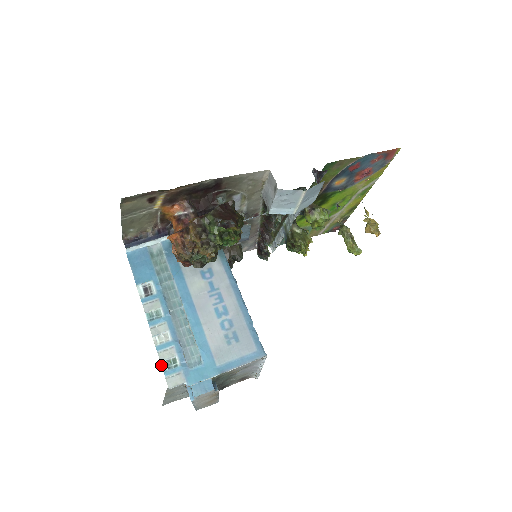
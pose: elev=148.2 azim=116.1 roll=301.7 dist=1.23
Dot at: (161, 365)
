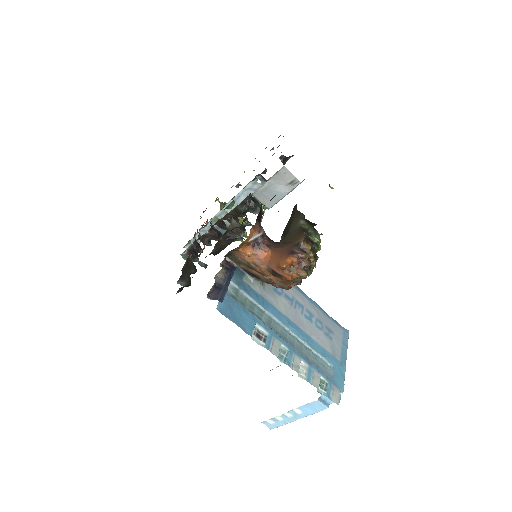
Dot at: occluded
